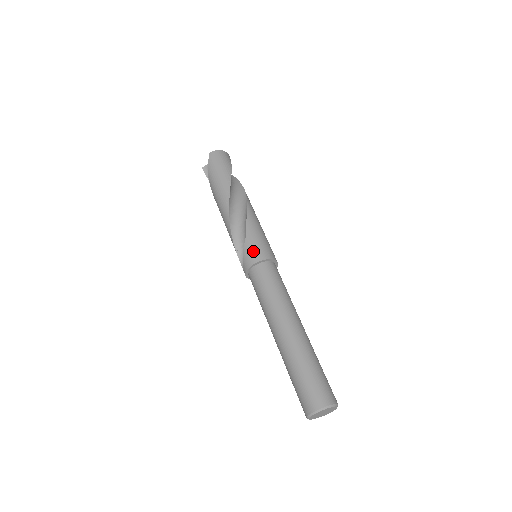
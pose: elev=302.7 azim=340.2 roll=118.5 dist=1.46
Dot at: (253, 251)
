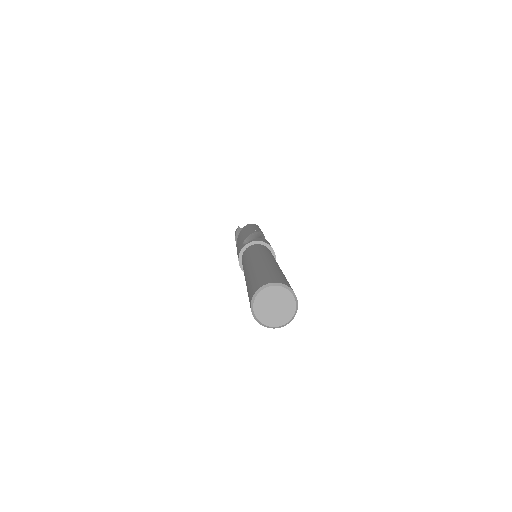
Dot at: occluded
